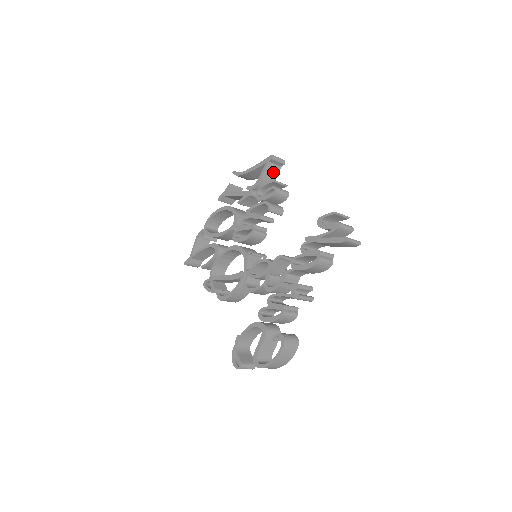
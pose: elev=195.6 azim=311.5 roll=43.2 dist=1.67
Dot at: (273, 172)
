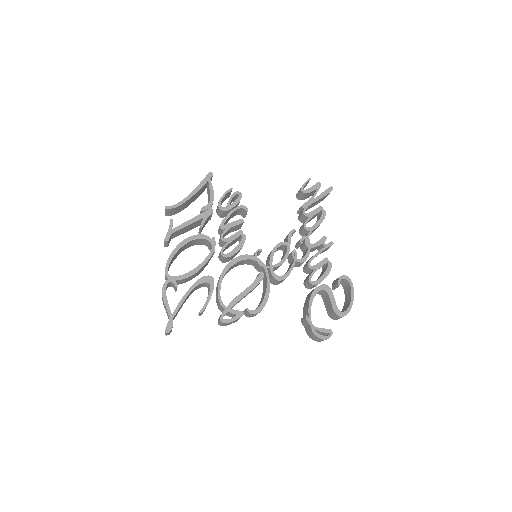
Dot at: occluded
